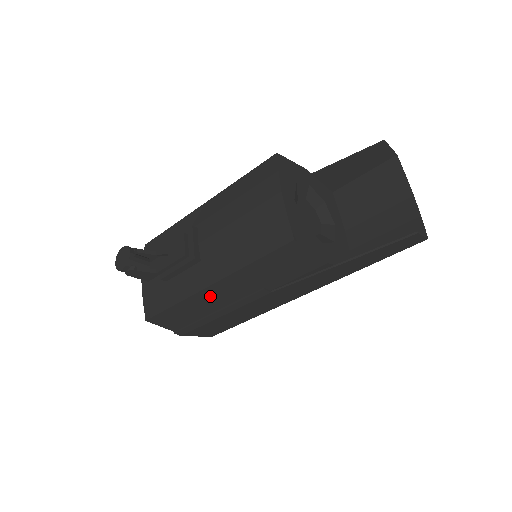
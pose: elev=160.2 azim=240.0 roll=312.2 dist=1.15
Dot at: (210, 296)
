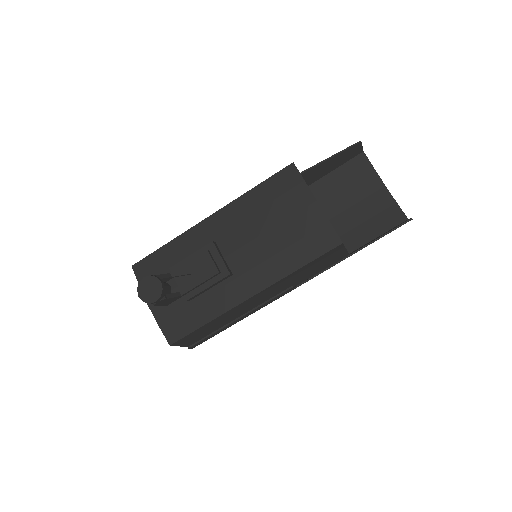
Dot at: (245, 305)
